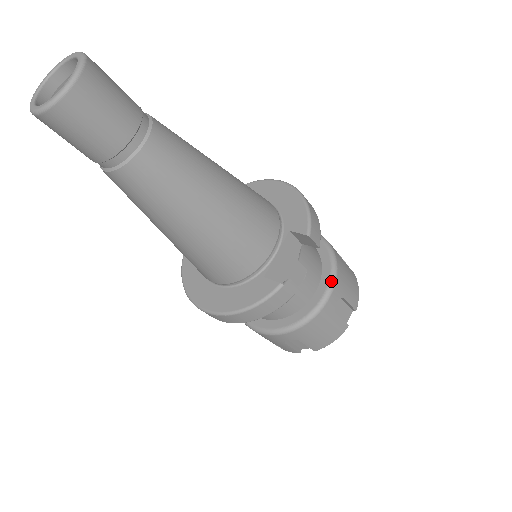
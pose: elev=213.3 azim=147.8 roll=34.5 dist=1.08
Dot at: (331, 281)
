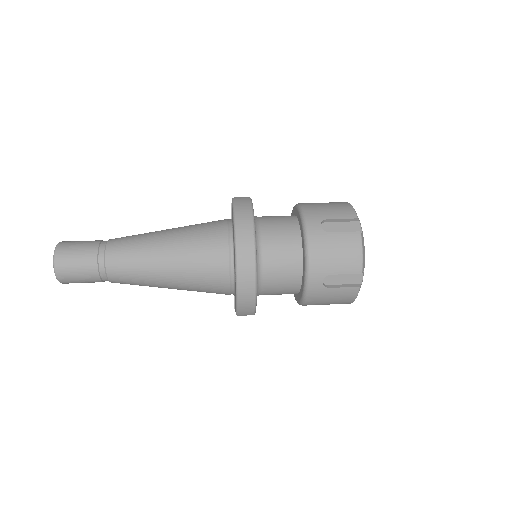
Dot at: (300, 303)
